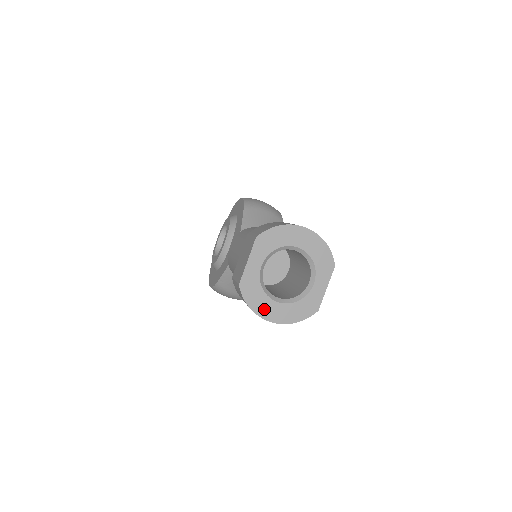
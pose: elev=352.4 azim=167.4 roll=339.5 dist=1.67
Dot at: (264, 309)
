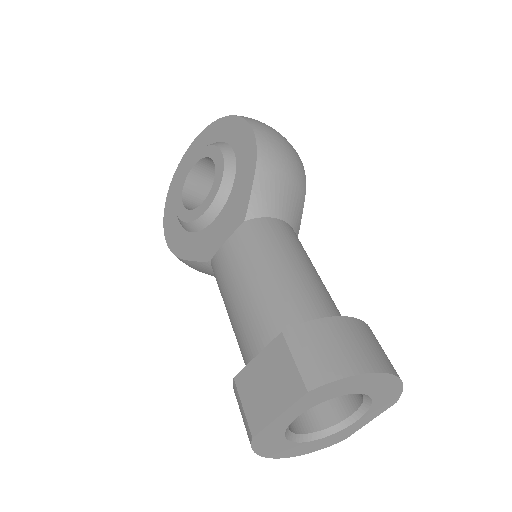
Dot at: (275, 451)
